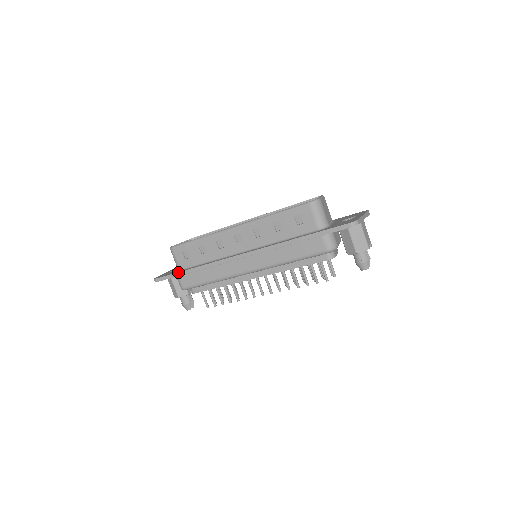
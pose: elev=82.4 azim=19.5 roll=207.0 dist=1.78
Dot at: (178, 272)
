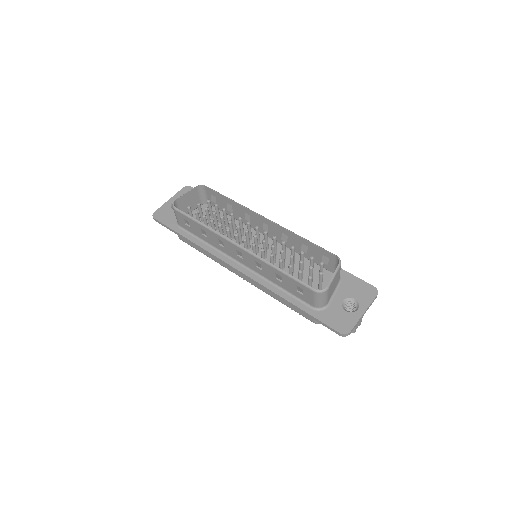
Dot at: (176, 232)
